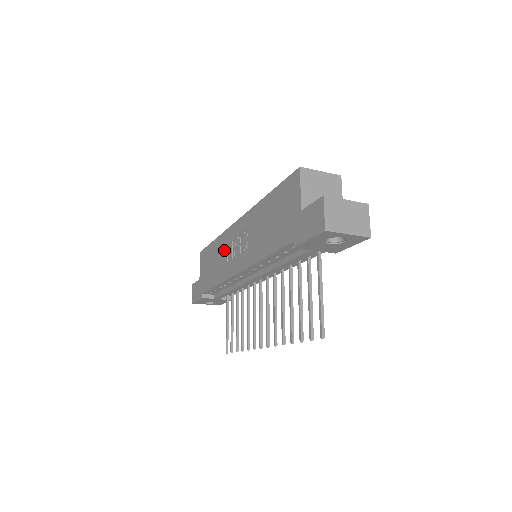
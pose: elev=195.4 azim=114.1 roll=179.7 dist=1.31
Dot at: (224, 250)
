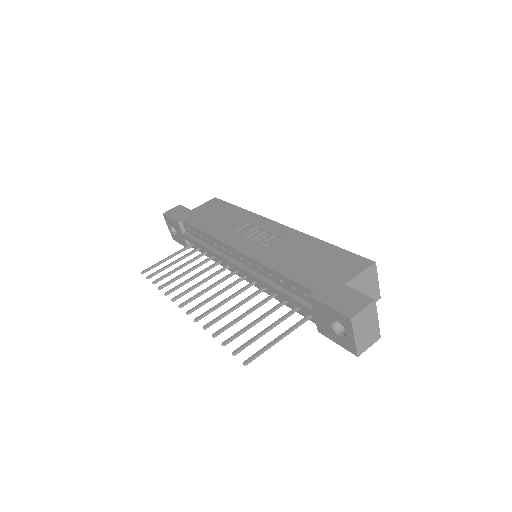
Dot at: (241, 223)
